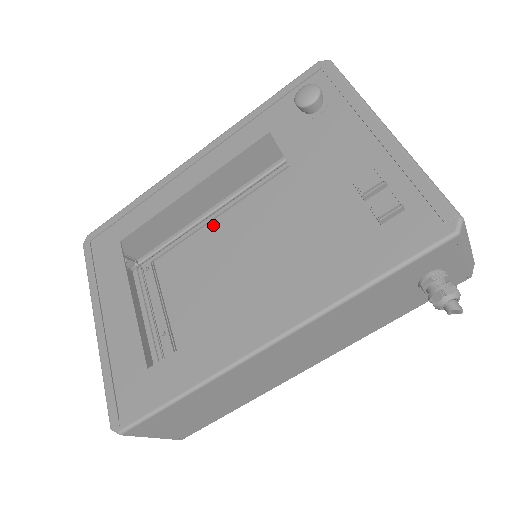
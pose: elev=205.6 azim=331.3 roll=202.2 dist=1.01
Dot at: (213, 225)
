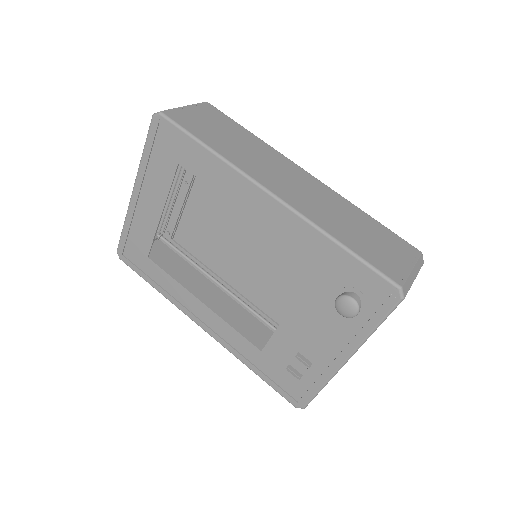
Dot at: occluded
